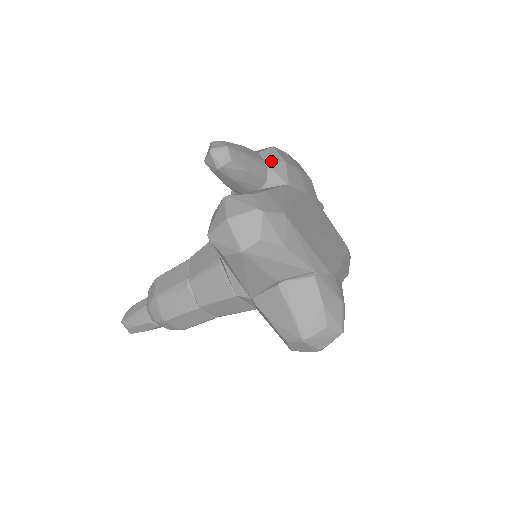
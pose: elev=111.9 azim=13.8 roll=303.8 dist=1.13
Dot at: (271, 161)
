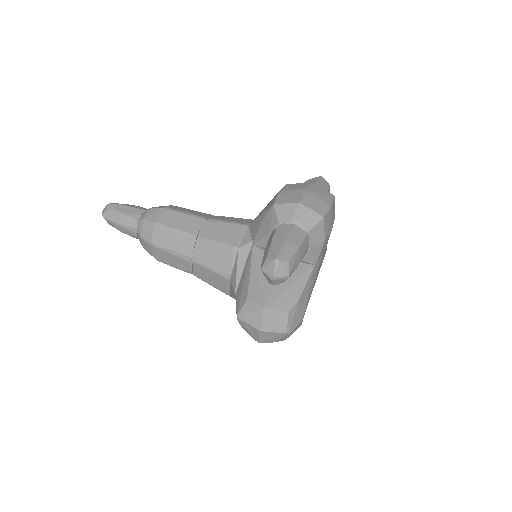
Dot at: (314, 243)
